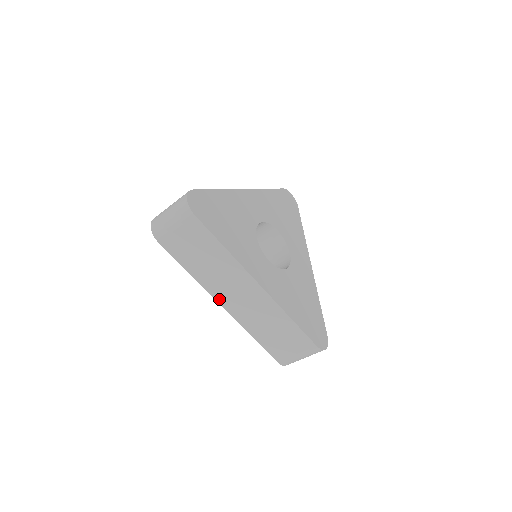
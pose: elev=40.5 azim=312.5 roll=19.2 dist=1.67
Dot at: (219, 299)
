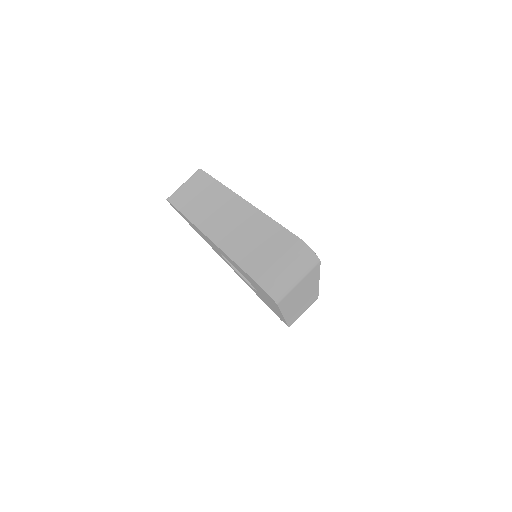
Dot at: (204, 229)
